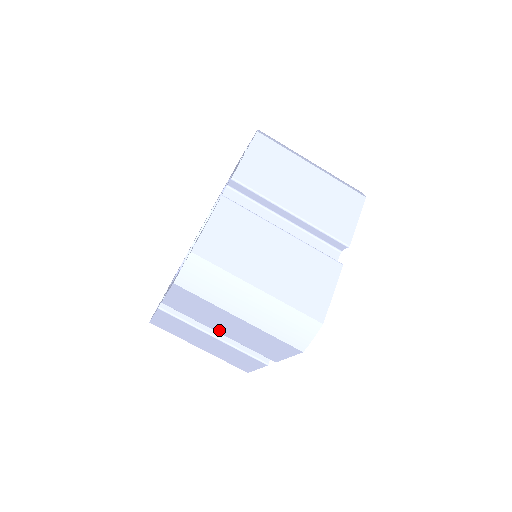
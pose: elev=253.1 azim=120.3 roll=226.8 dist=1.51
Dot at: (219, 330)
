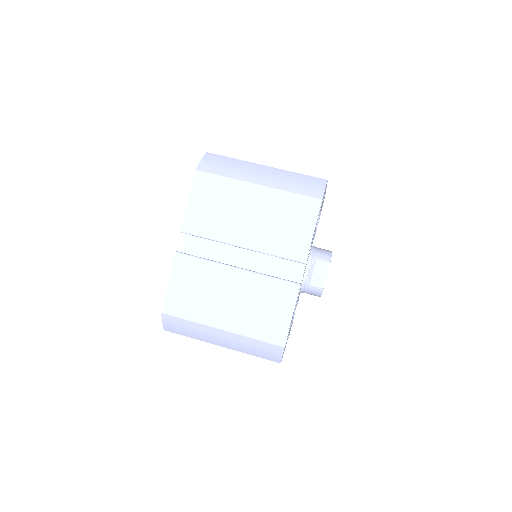
Dot at: (241, 239)
